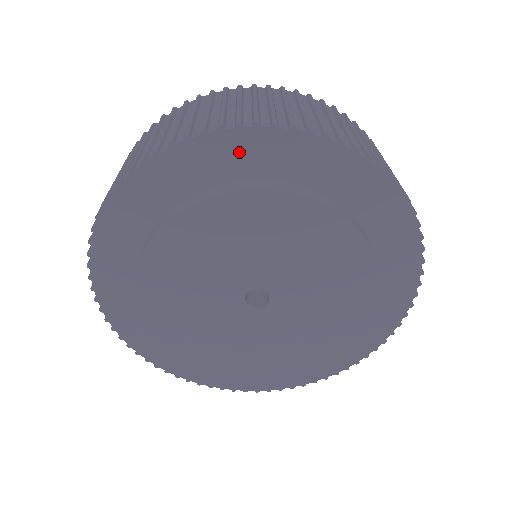
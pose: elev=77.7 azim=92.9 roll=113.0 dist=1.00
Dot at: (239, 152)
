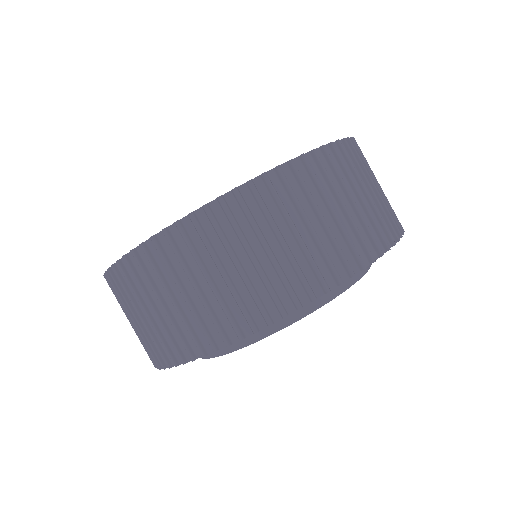
Dot at: occluded
